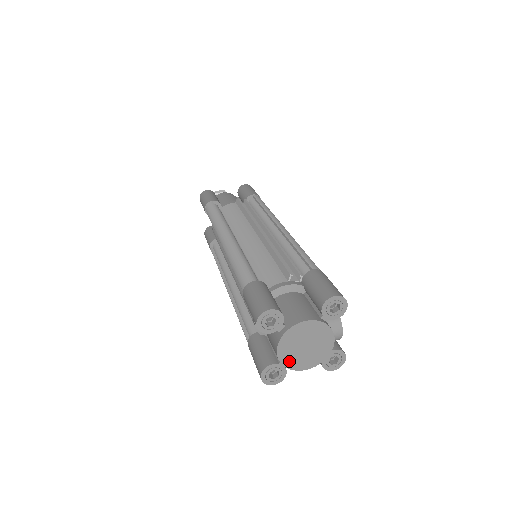
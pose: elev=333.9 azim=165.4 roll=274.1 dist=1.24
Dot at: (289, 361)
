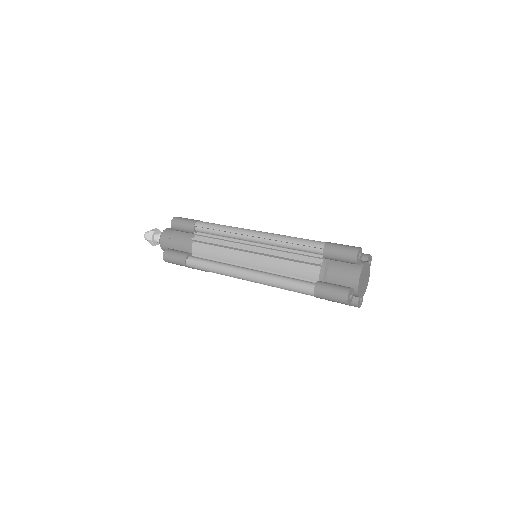
Dot at: (364, 291)
